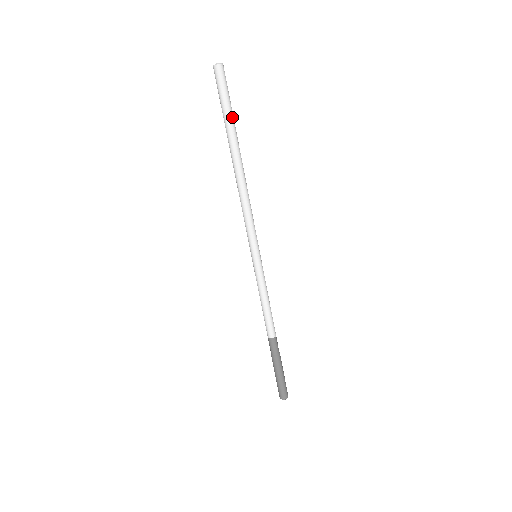
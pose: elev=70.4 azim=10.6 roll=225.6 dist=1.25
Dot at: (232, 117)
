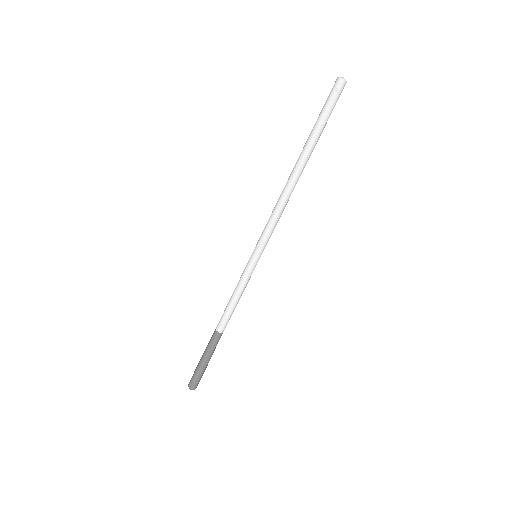
Dot at: (320, 129)
